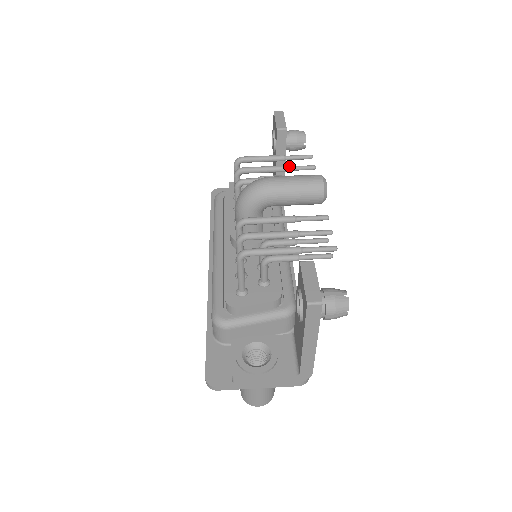
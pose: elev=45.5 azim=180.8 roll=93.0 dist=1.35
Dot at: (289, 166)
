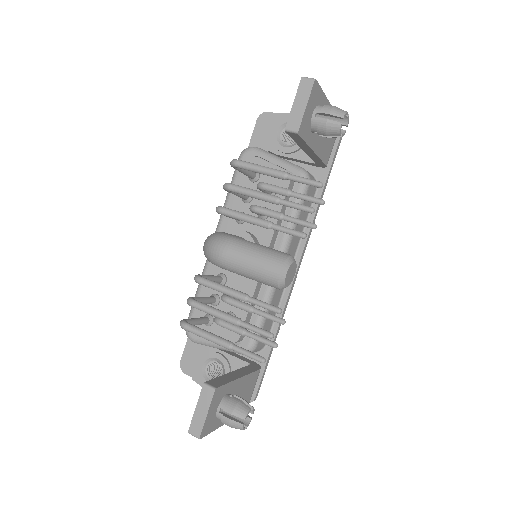
Dot at: (281, 201)
